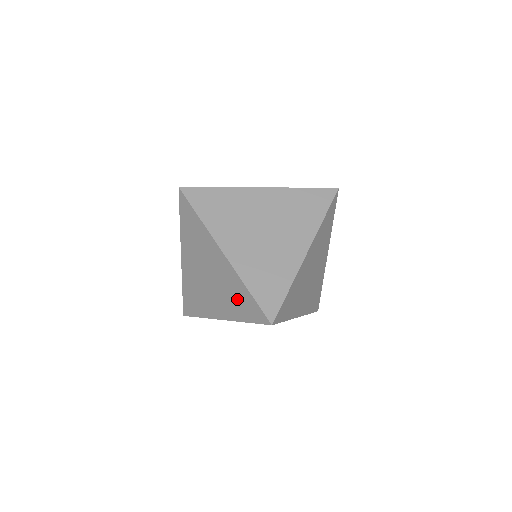
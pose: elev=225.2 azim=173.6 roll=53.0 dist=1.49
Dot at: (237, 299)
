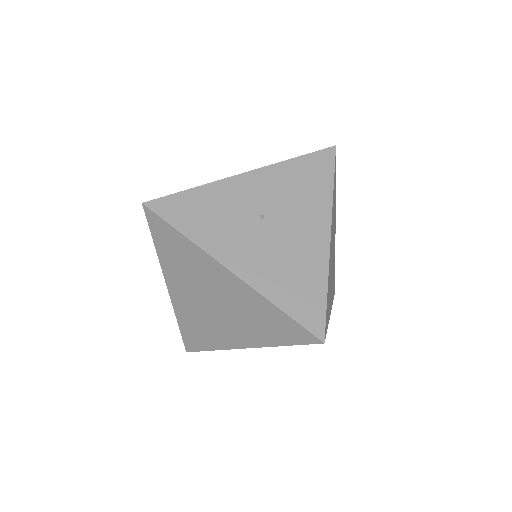
Dot at: occluded
